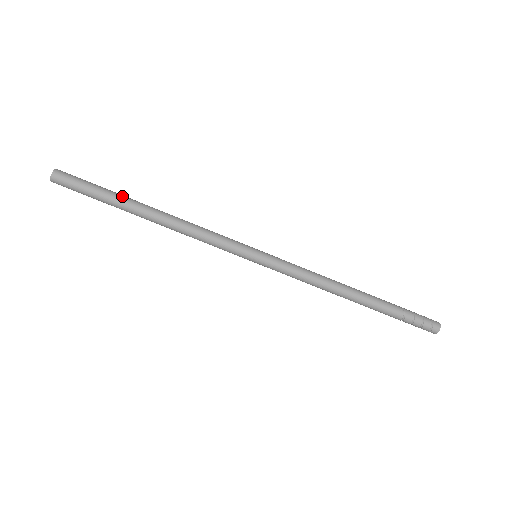
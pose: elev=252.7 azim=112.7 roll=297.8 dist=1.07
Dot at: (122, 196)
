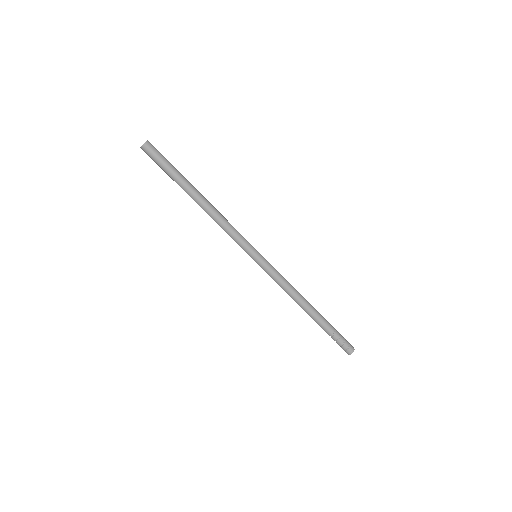
Dot at: (183, 181)
